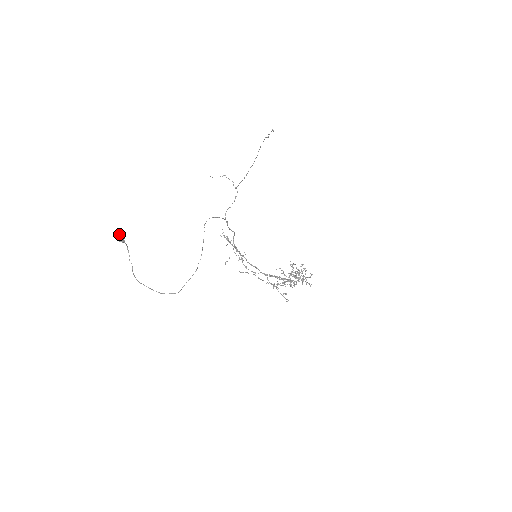
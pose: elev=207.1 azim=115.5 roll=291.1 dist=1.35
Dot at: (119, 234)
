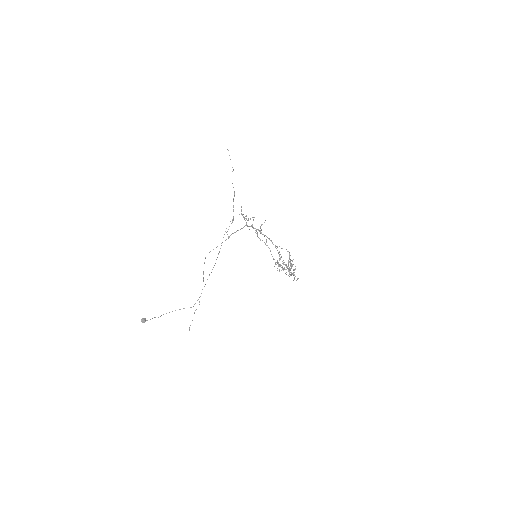
Dot at: occluded
